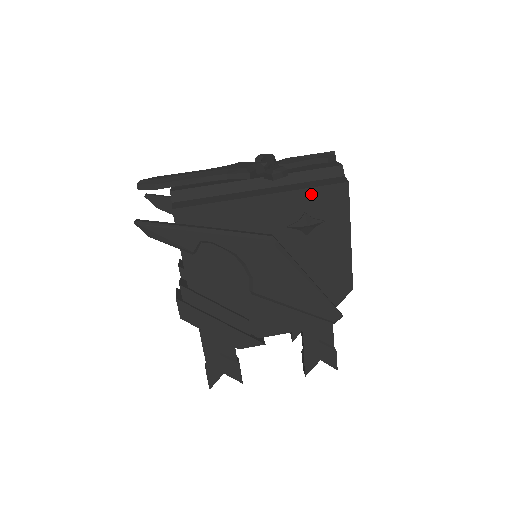
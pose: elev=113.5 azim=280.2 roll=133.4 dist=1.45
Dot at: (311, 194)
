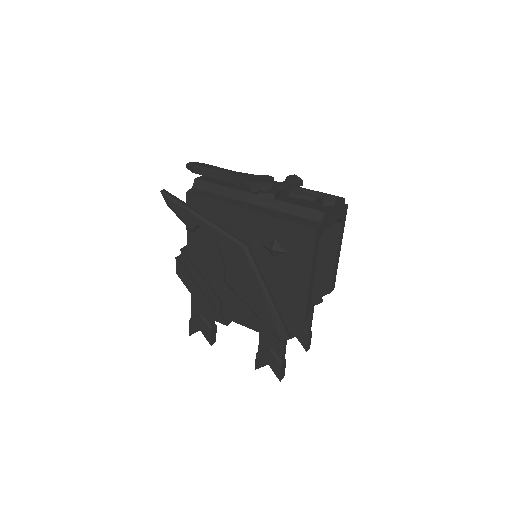
Dot at: (284, 225)
